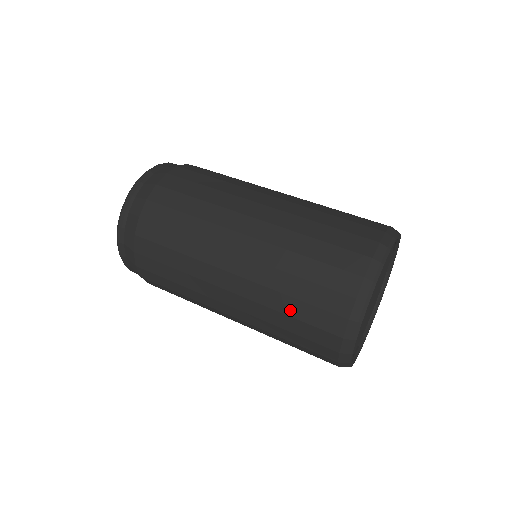
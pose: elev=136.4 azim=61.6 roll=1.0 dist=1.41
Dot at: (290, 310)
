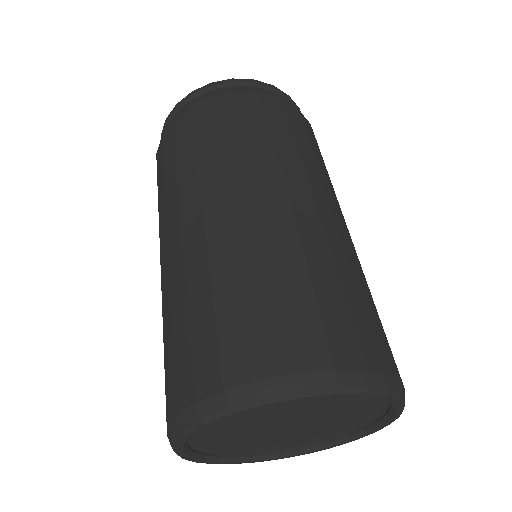
Dot at: occluded
